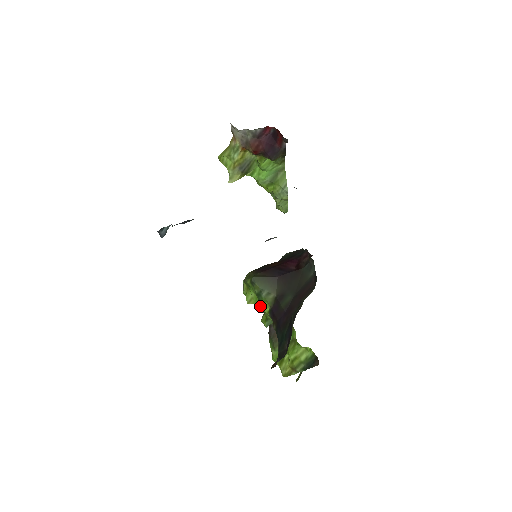
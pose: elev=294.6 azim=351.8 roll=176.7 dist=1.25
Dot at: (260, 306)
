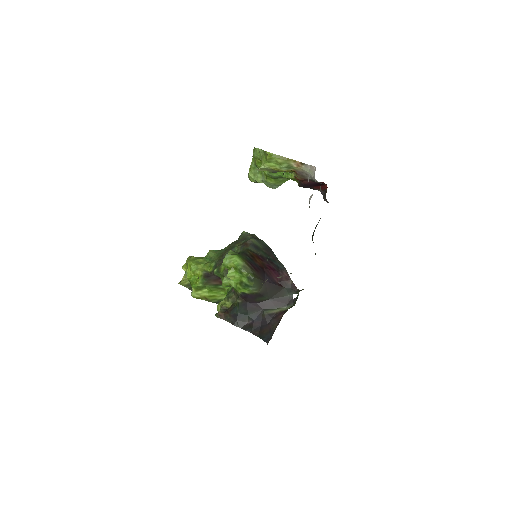
Dot at: (237, 285)
